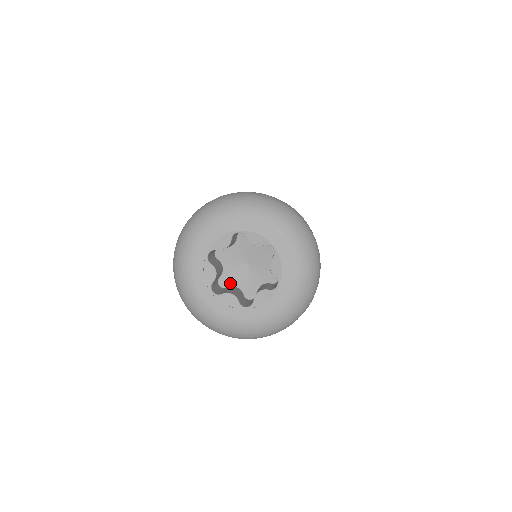
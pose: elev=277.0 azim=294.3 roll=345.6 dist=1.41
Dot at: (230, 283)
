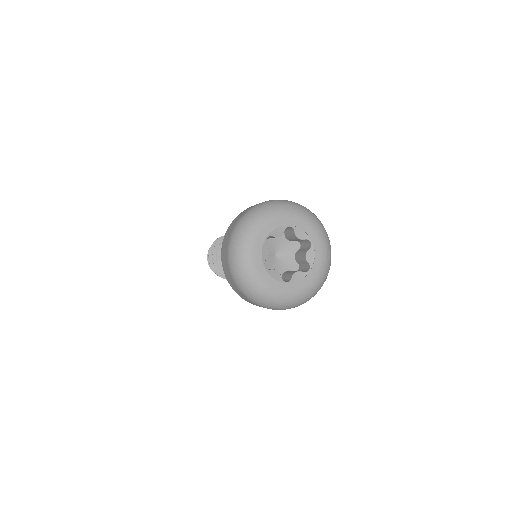
Dot at: occluded
